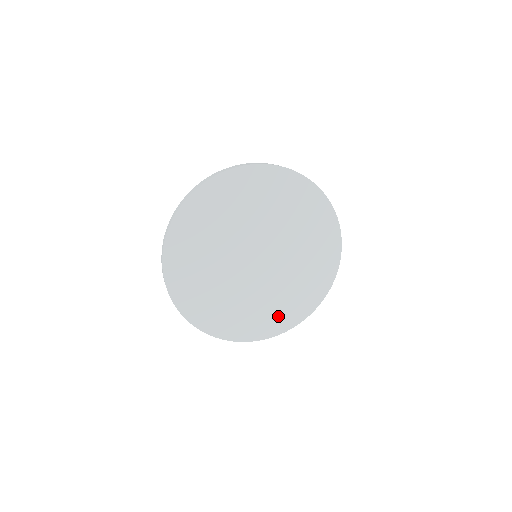
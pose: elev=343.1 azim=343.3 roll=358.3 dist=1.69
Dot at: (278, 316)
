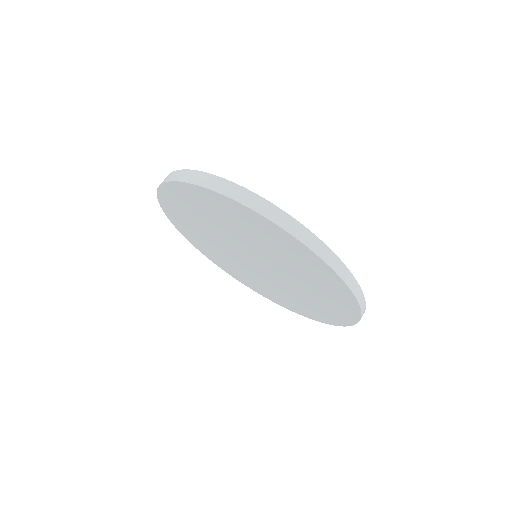
Dot at: (312, 310)
